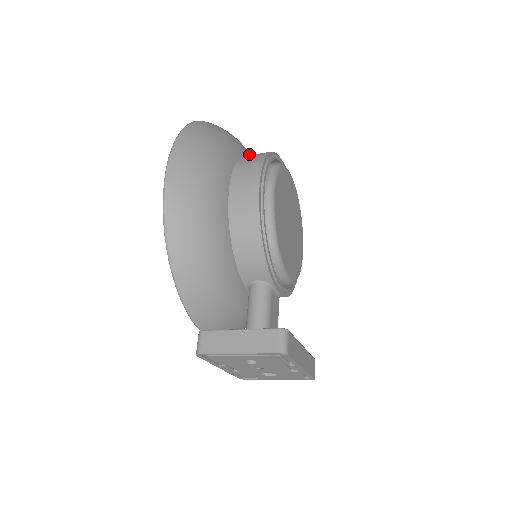
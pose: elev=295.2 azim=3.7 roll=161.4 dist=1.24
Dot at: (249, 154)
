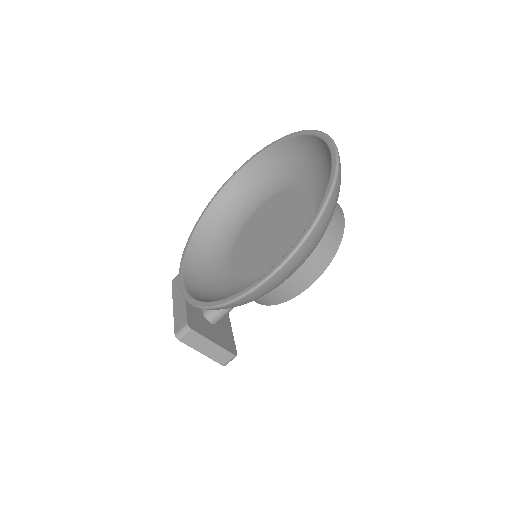
Dot at: occluded
